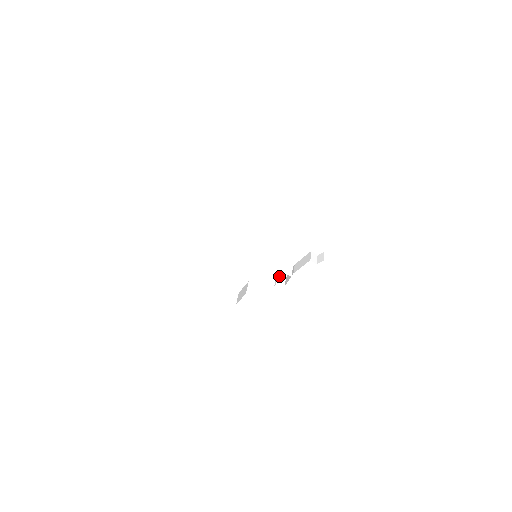
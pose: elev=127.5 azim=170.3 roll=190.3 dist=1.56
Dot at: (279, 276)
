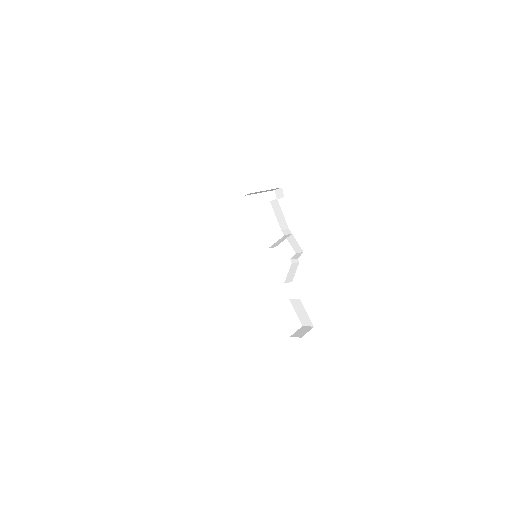
Dot at: (291, 258)
